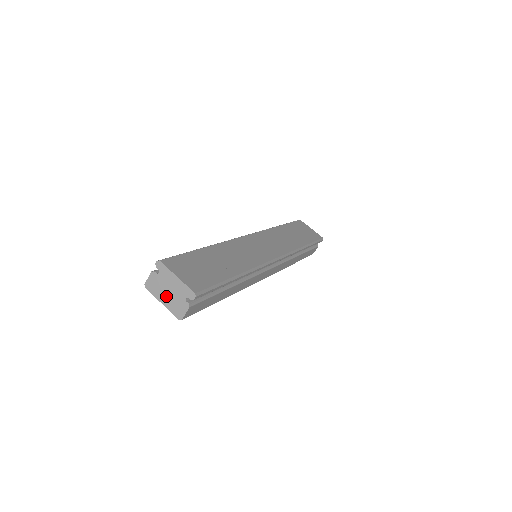
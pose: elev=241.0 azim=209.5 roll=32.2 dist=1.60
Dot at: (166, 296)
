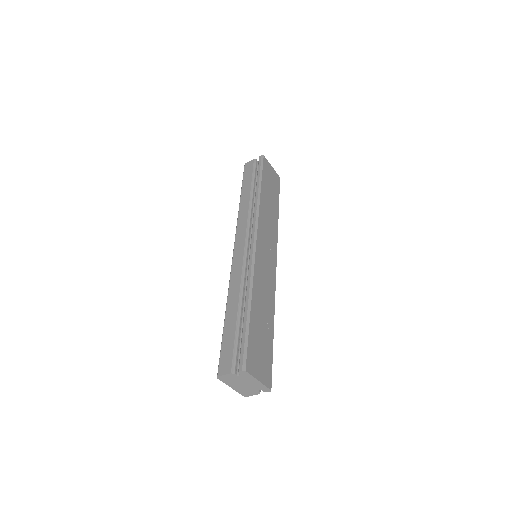
Dot at: (239, 386)
